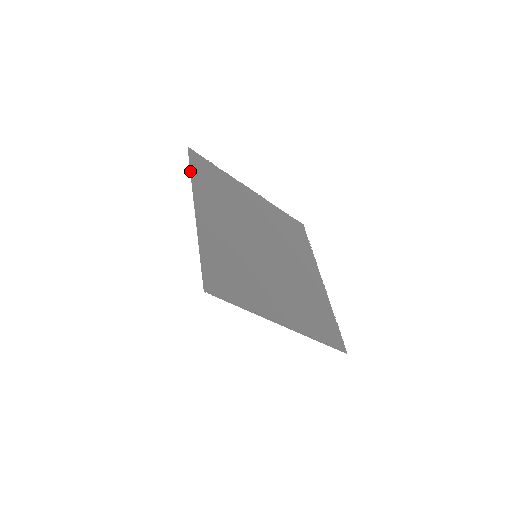
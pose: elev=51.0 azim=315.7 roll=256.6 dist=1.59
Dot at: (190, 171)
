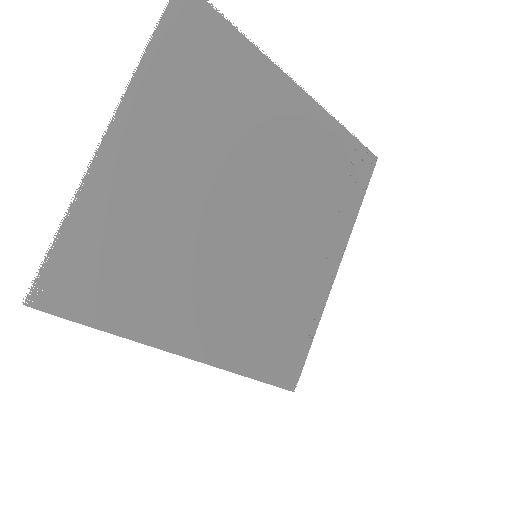
Dot at: occluded
